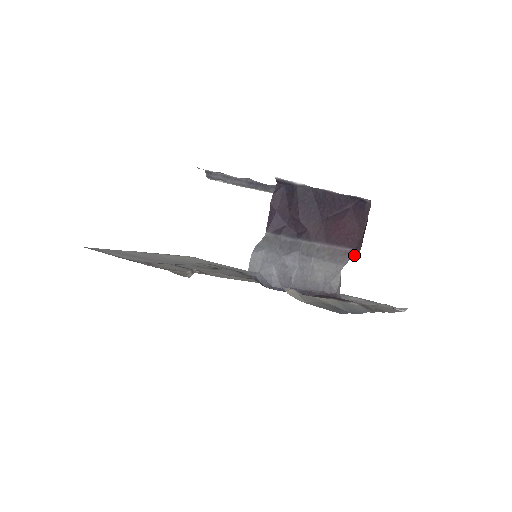
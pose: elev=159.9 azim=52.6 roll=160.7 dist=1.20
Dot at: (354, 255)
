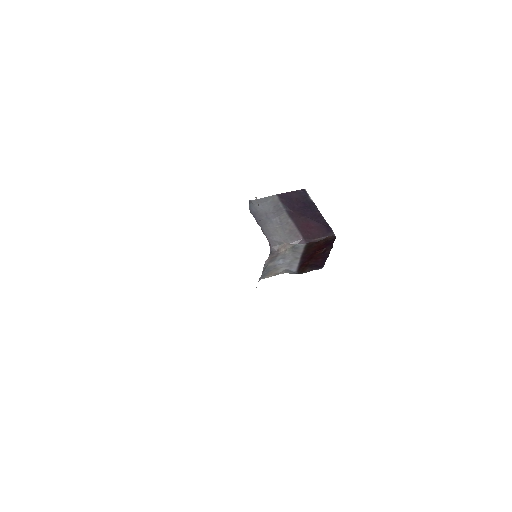
Dot at: (300, 243)
